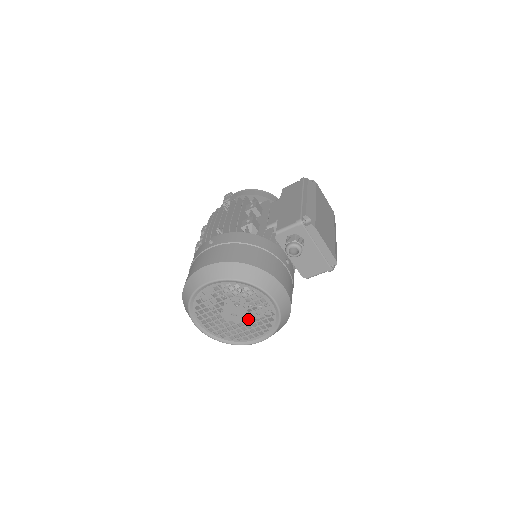
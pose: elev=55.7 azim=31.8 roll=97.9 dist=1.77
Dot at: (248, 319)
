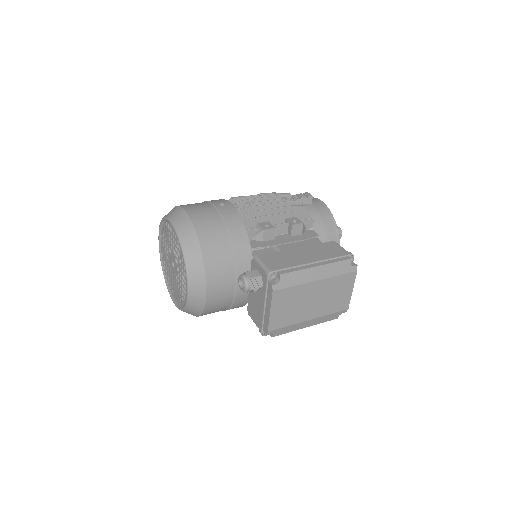
Dot at: (176, 279)
